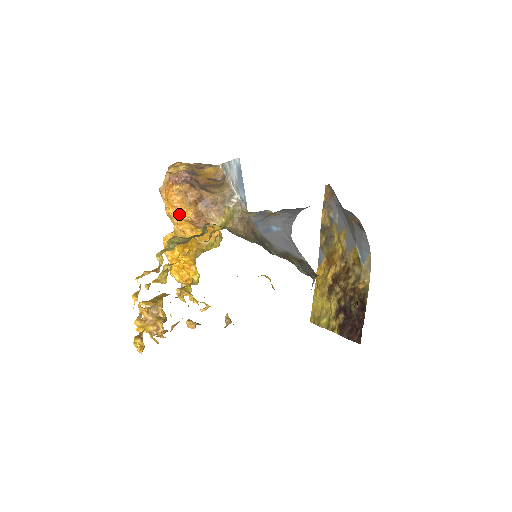
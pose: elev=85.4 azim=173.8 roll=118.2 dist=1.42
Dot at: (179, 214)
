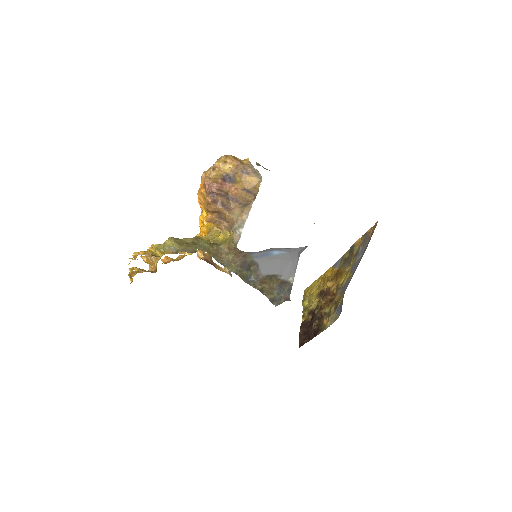
Dot at: (201, 208)
